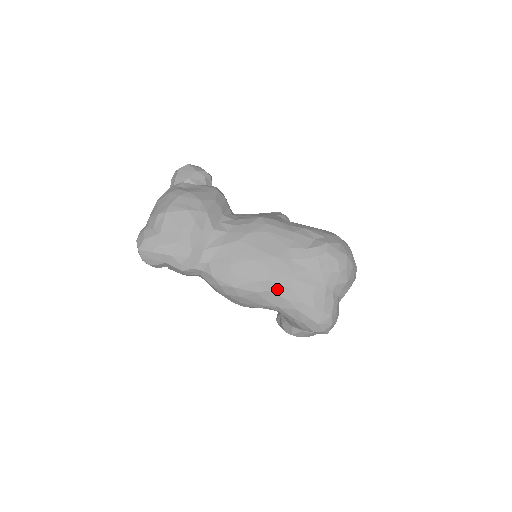
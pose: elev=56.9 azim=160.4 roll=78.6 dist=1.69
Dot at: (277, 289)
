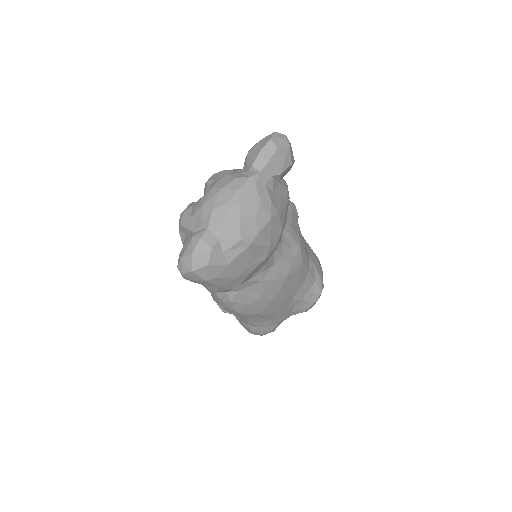
Dot at: (265, 318)
